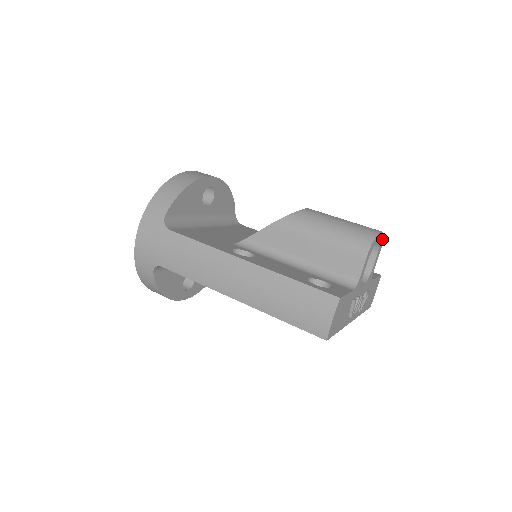
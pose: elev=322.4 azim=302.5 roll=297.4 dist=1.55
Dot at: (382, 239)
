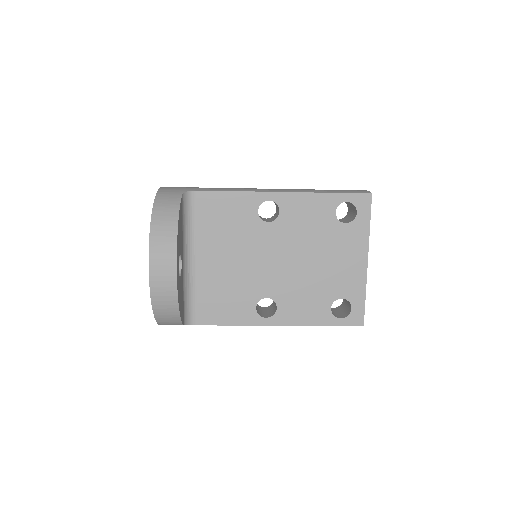
Dot at: occluded
